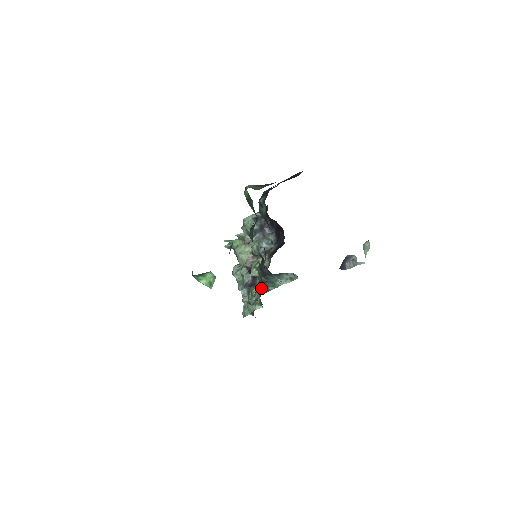
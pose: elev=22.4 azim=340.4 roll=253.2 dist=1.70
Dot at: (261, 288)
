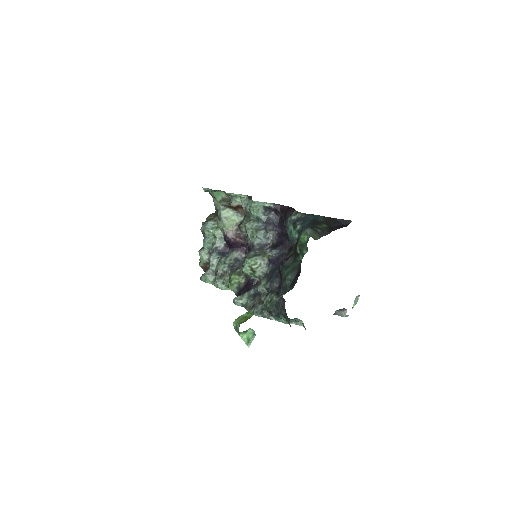
Dot at: (251, 294)
